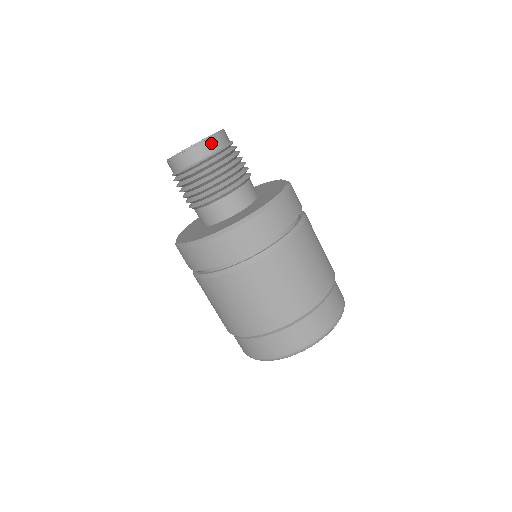
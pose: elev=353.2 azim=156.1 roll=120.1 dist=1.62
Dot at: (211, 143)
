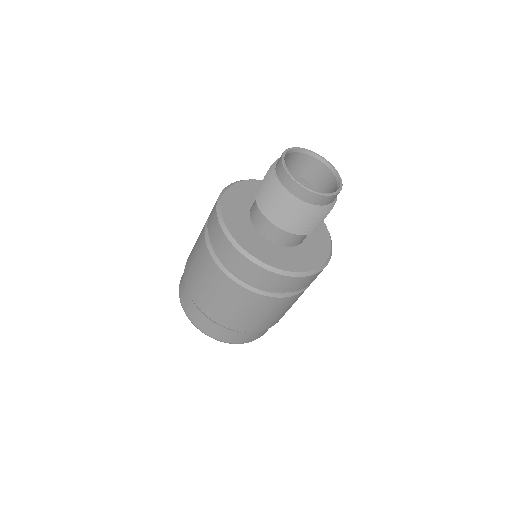
Dot at: (322, 198)
